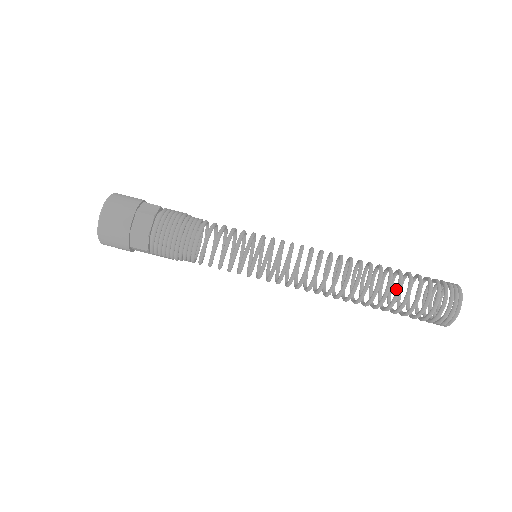
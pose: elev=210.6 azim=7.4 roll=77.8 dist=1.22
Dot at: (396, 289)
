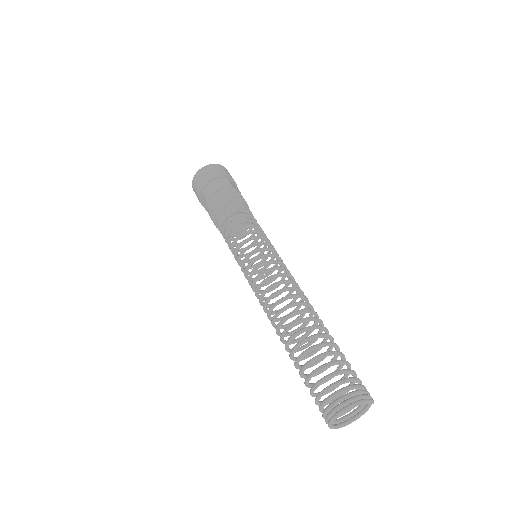
Dot at: occluded
